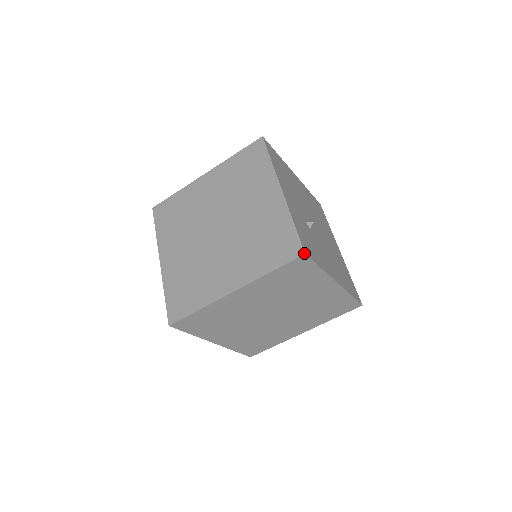
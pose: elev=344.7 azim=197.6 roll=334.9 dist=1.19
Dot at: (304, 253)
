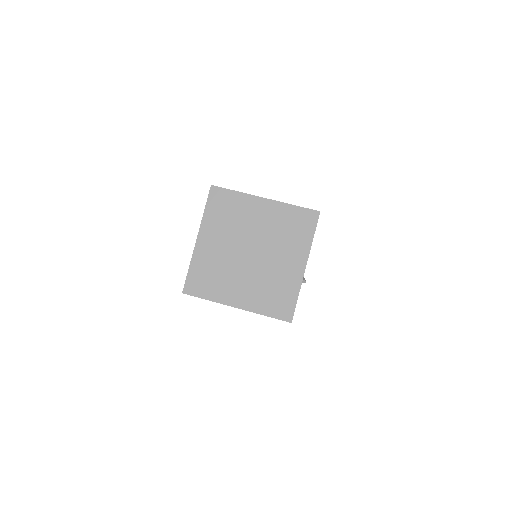
Dot at: (291, 322)
